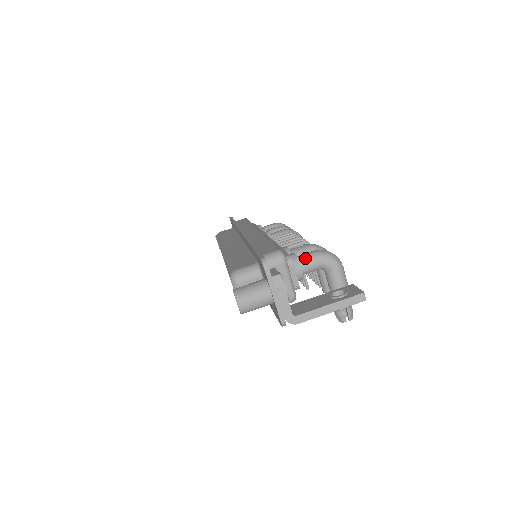
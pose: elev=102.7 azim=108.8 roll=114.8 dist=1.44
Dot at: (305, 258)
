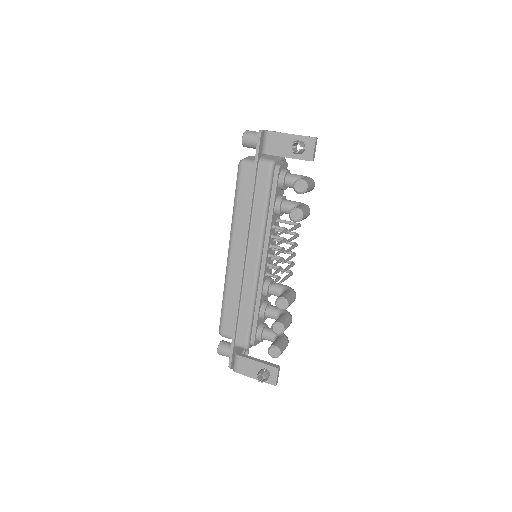
Dot at: occluded
